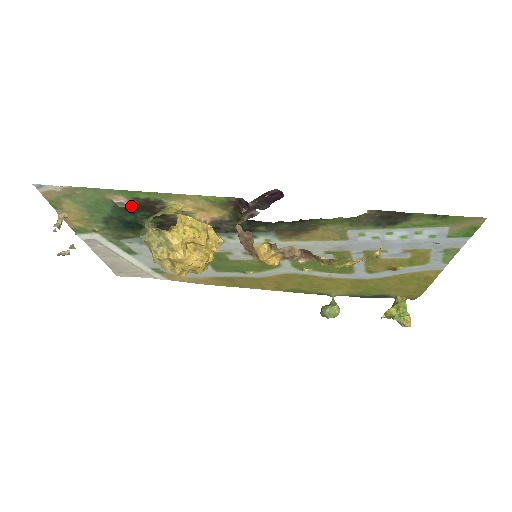
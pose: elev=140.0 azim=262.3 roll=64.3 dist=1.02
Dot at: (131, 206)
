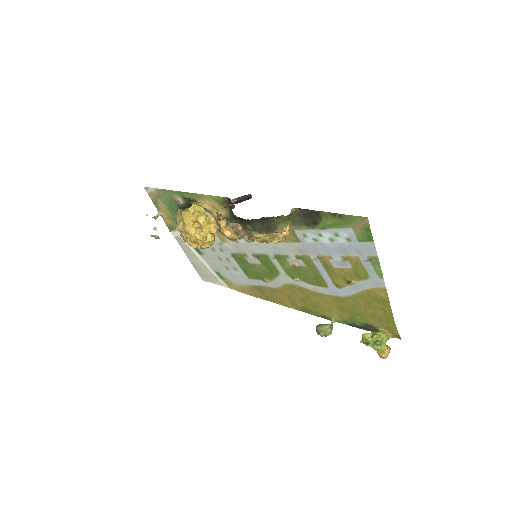
Dot at: (185, 205)
